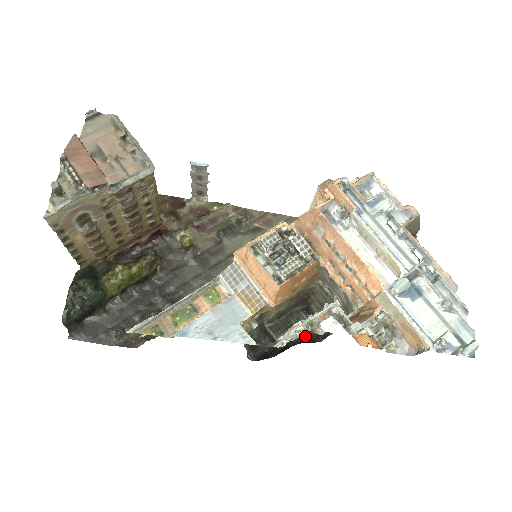
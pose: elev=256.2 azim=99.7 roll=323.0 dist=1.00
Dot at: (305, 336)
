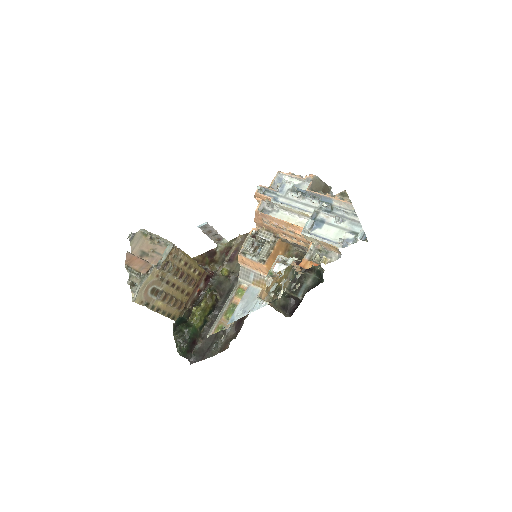
Dot at: (313, 285)
